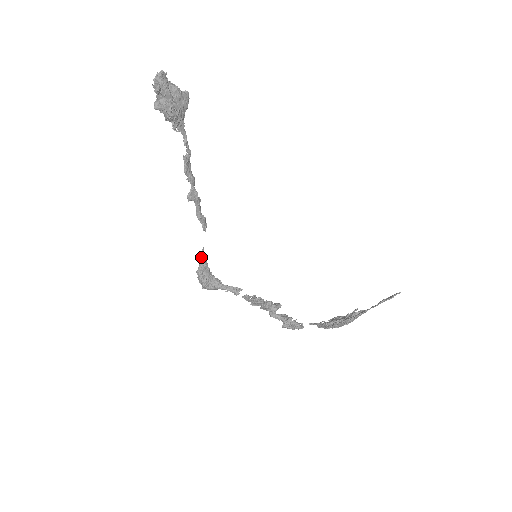
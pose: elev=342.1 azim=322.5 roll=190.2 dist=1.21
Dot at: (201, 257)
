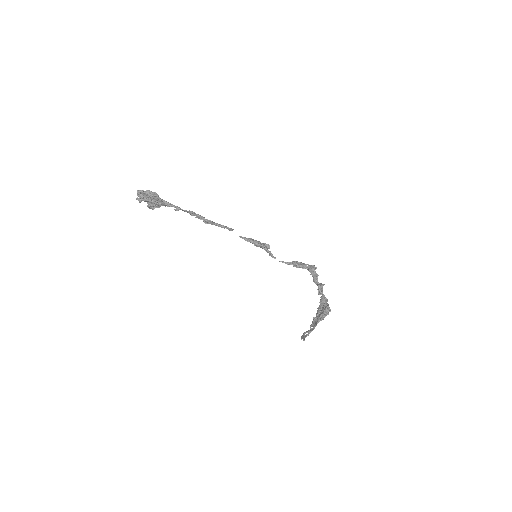
Dot at: (243, 237)
